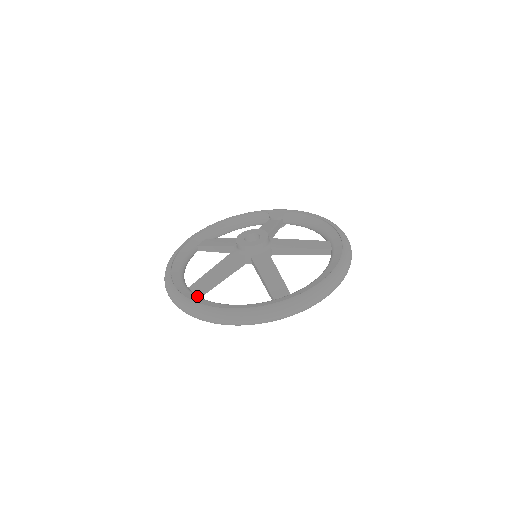
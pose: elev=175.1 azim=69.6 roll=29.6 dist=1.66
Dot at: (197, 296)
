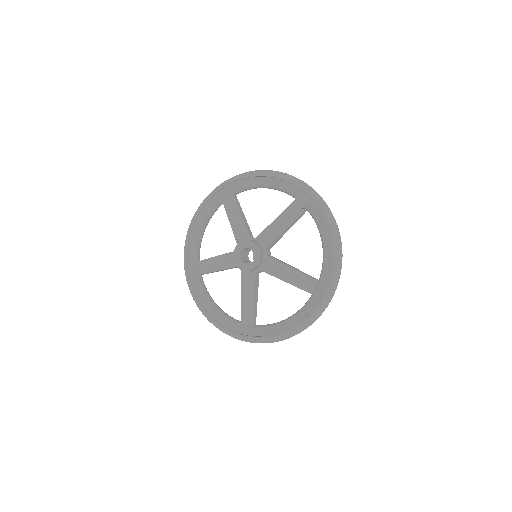
Dot at: (198, 279)
